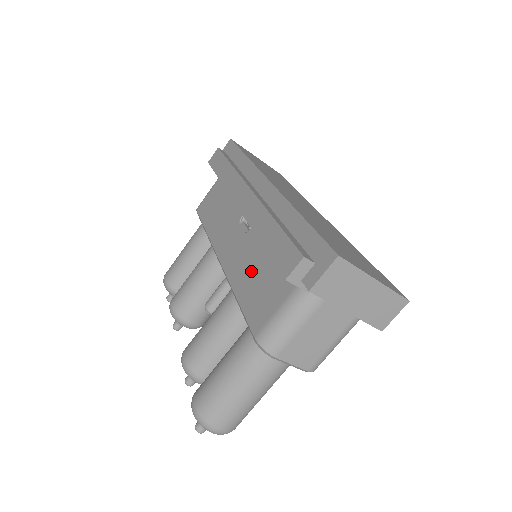
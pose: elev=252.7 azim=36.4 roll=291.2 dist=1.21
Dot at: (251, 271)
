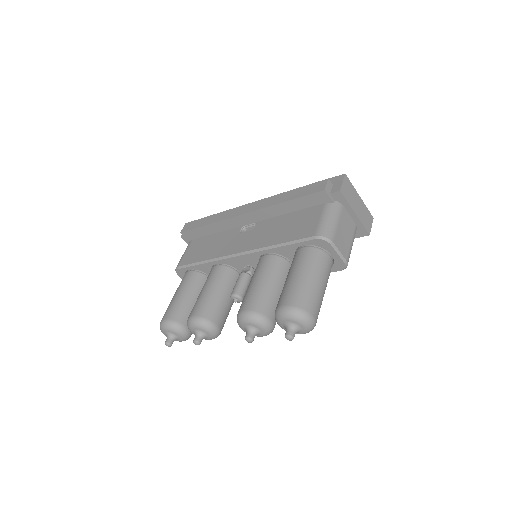
Dot at: (279, 230)
